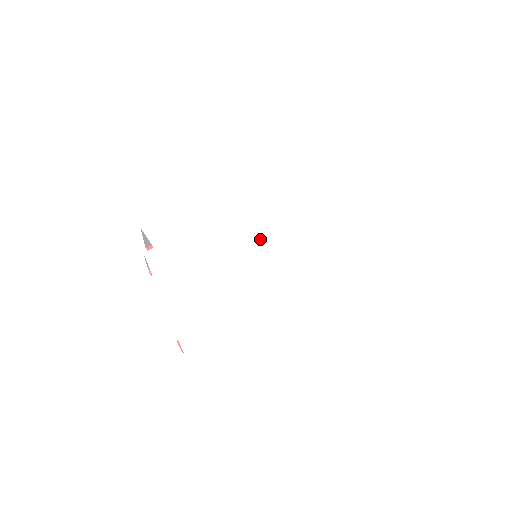
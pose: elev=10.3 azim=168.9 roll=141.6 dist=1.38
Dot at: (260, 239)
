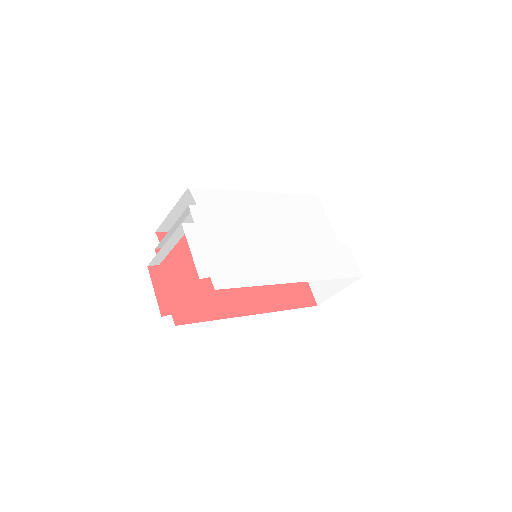
Dot at: (274, 230)
